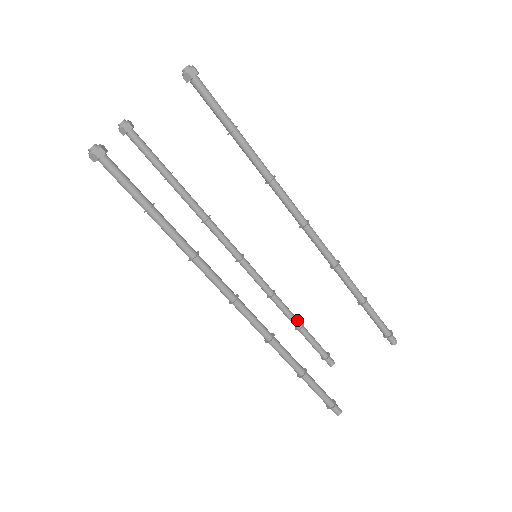
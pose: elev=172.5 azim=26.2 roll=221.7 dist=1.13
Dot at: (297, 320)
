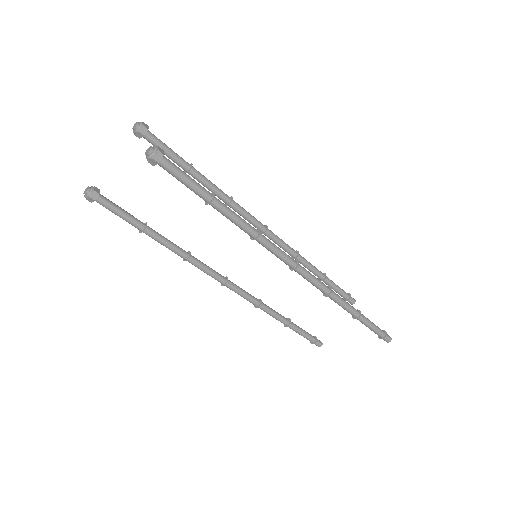
Dot at: (319, 275)
